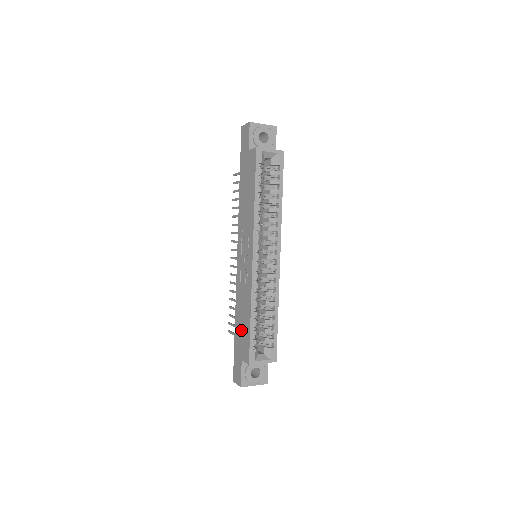
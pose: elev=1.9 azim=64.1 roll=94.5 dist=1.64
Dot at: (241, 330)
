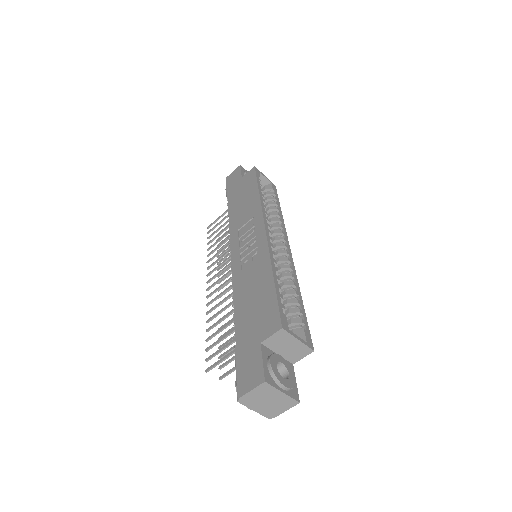
Dot at: (253, 310)
